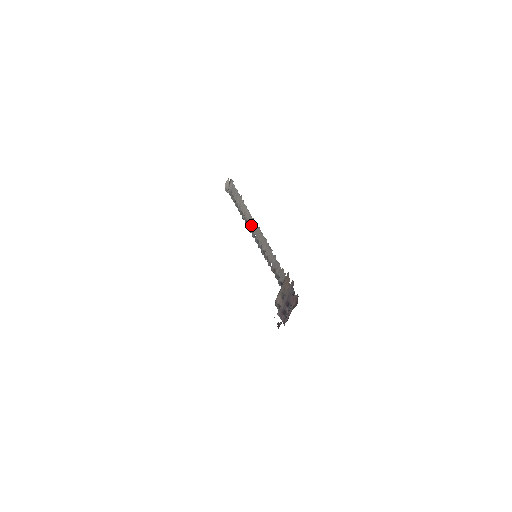
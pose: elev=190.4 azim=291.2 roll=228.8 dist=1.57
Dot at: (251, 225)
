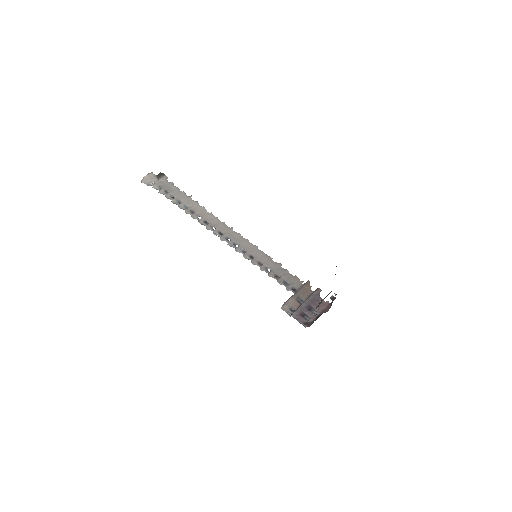
Dot at: (219, 227)
